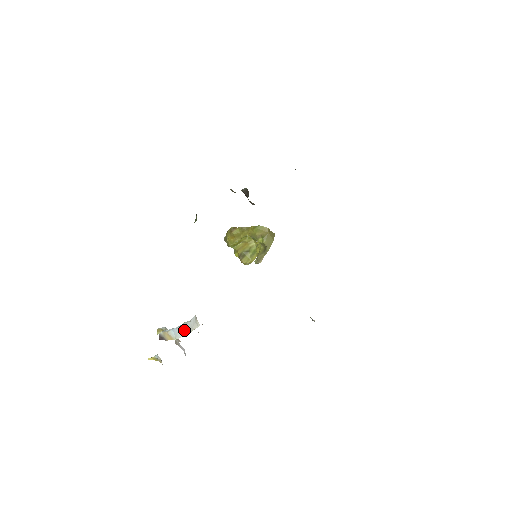
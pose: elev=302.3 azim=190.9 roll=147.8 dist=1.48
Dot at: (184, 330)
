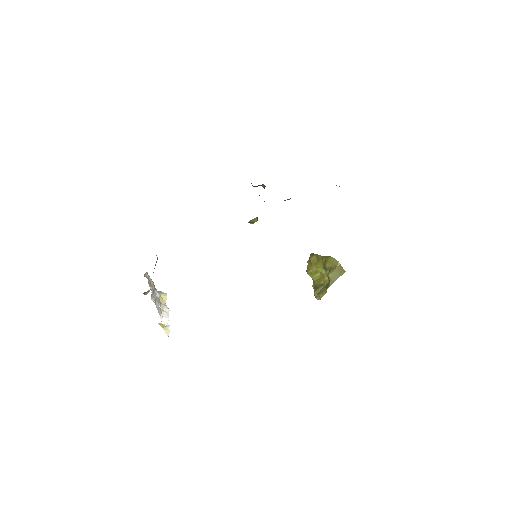
Dot at: occluded
